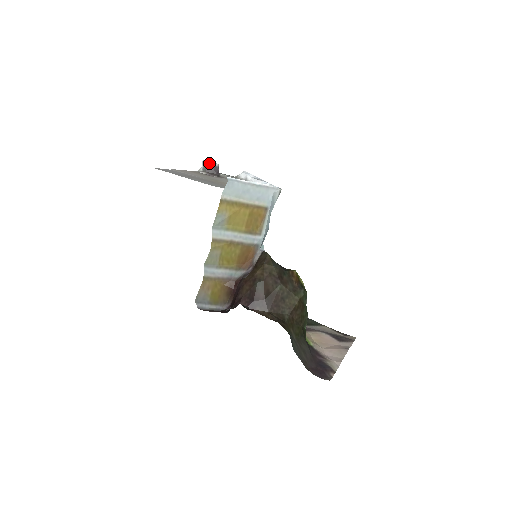
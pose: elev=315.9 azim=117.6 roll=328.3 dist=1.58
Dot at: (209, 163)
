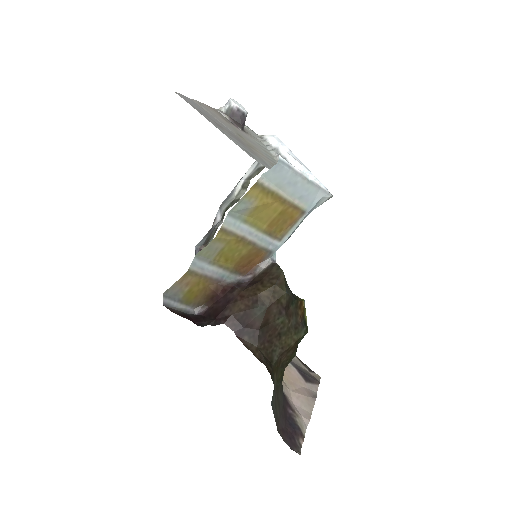
Dot at: (238, 106)
